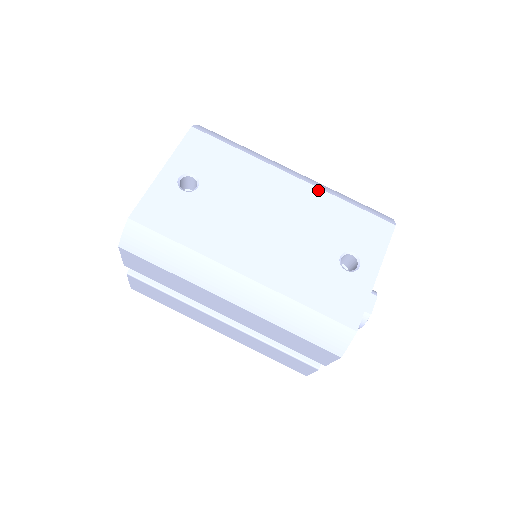
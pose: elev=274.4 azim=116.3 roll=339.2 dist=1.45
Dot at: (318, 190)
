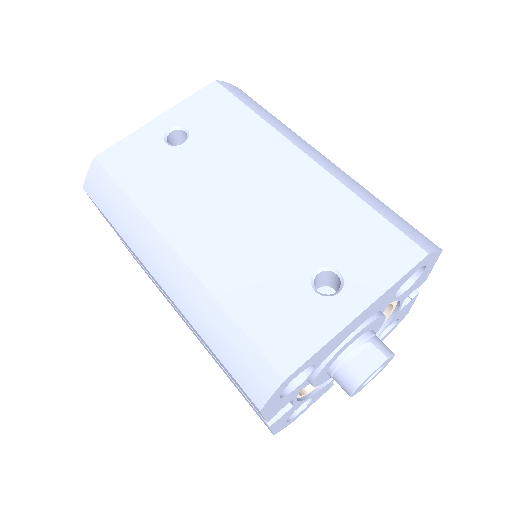
Dot at: (331, 179)
